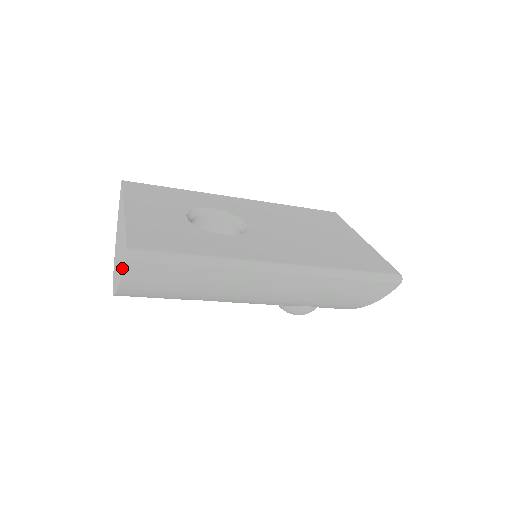
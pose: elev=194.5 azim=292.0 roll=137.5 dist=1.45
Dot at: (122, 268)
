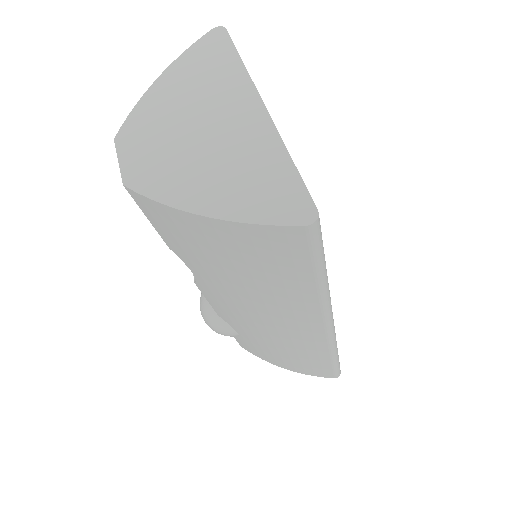
Dot at: (259, 213)
